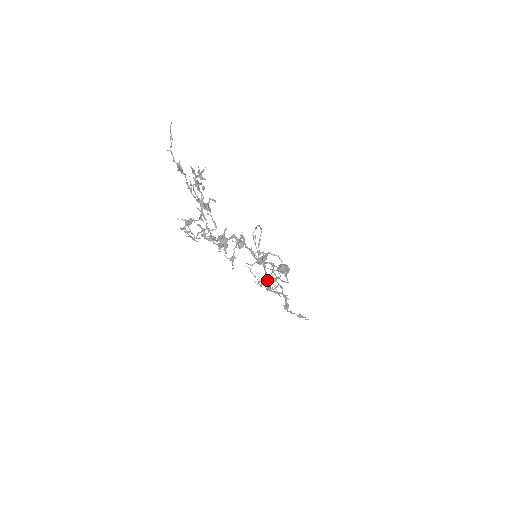
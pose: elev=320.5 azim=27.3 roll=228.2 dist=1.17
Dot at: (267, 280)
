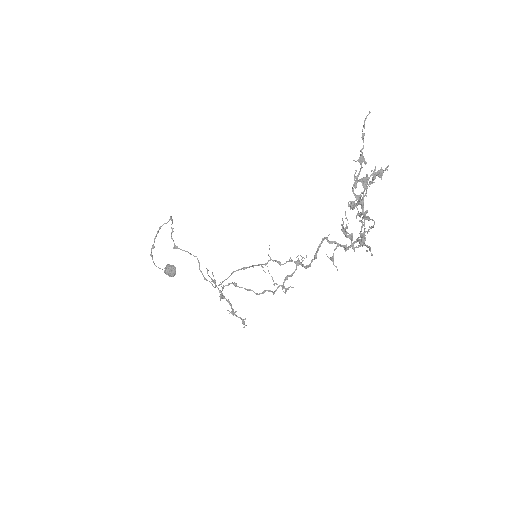
Dot at: occluded
